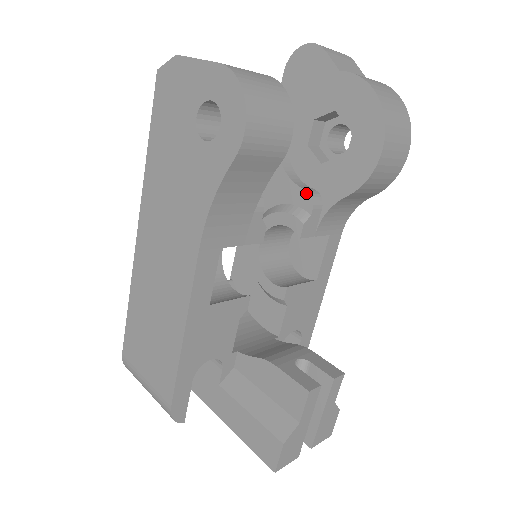
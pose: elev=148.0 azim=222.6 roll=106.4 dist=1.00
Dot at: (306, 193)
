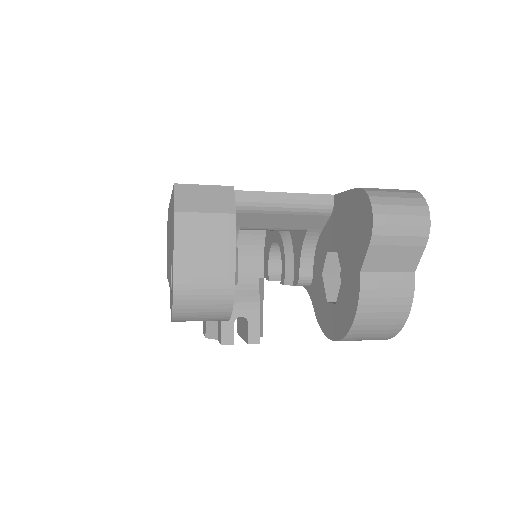
Dot at: (298, 275)
